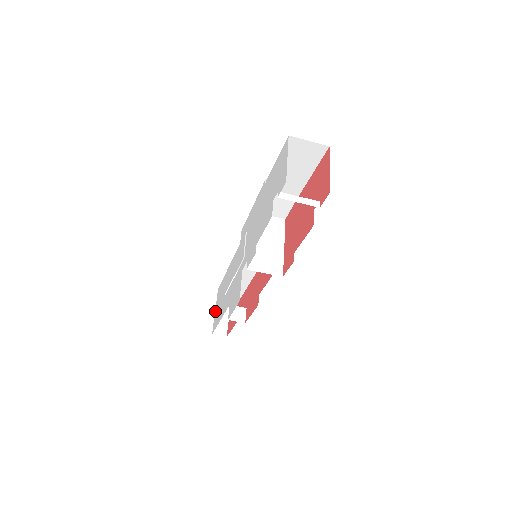
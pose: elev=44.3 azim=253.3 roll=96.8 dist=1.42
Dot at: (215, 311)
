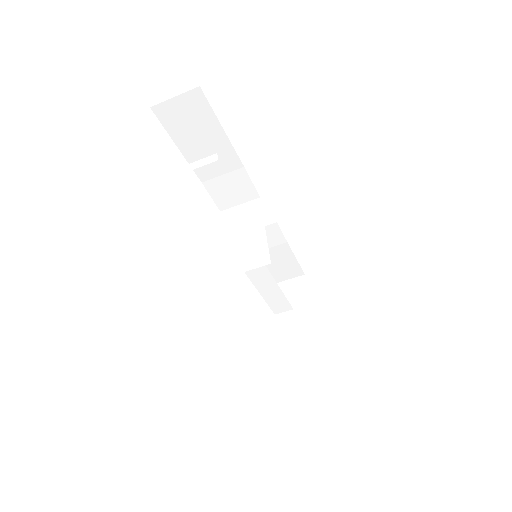
Dot at: occluded
